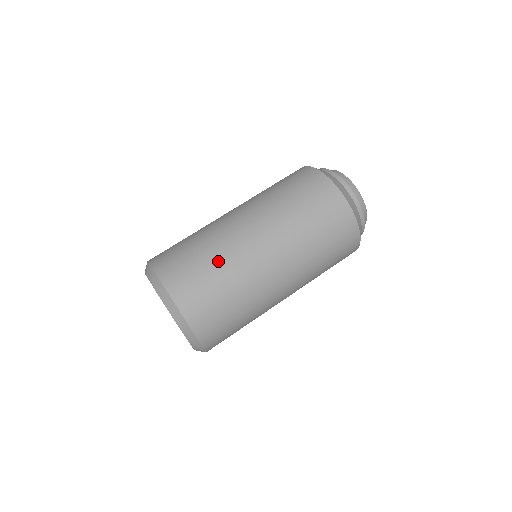
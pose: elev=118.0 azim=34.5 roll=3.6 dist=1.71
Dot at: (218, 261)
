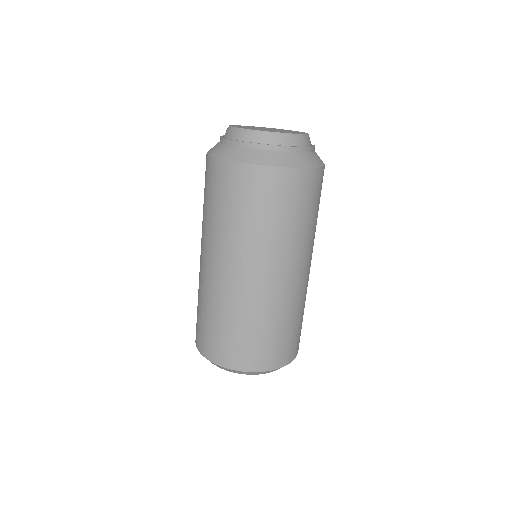
Dot at: (254, 321)
